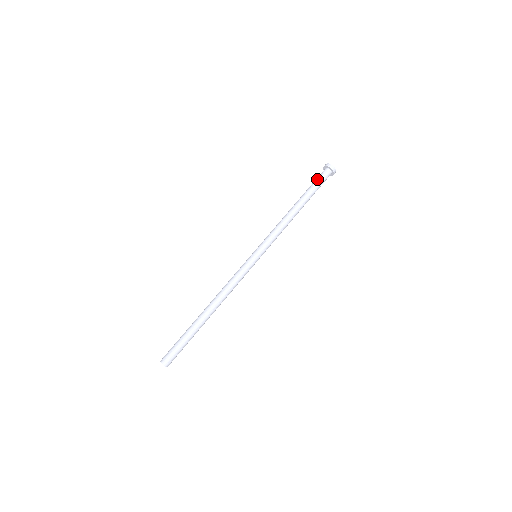
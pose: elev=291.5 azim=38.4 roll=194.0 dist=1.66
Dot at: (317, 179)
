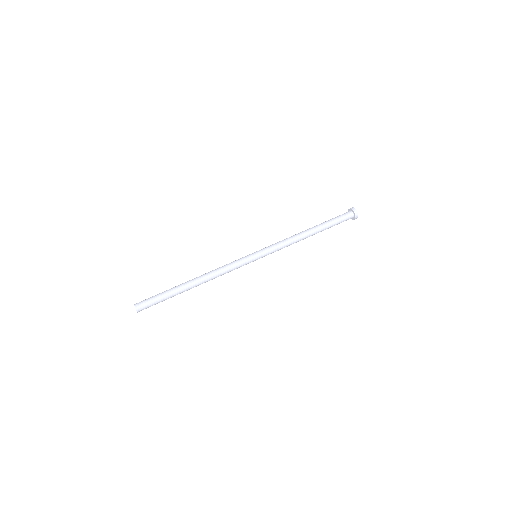
Dot at: (337, 216)
